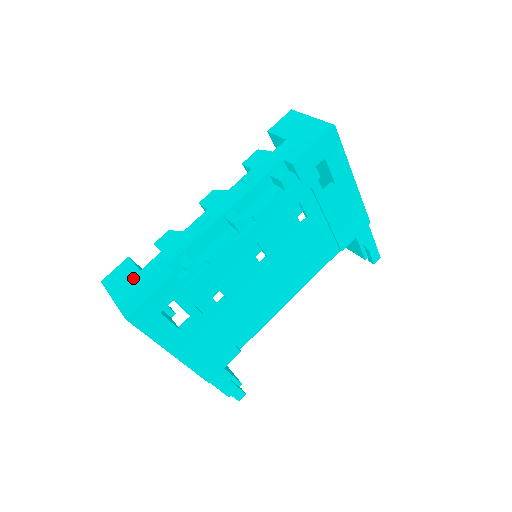
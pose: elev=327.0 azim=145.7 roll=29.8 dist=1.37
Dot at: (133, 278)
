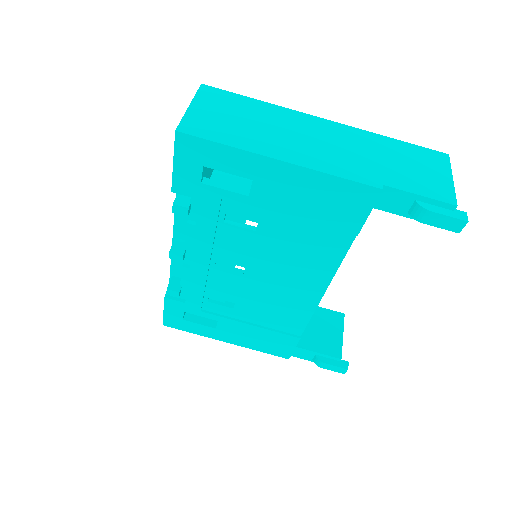
Dot at: occluded
